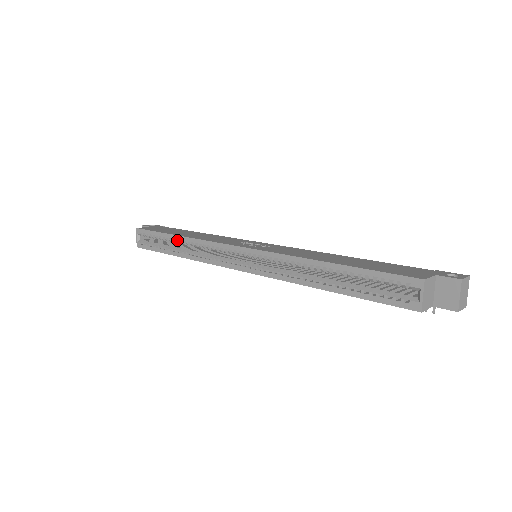
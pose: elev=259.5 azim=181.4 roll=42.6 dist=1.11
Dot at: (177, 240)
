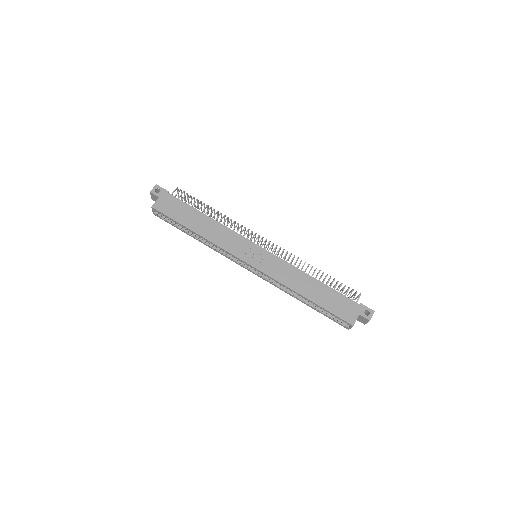
Dot at: (195, 233)
